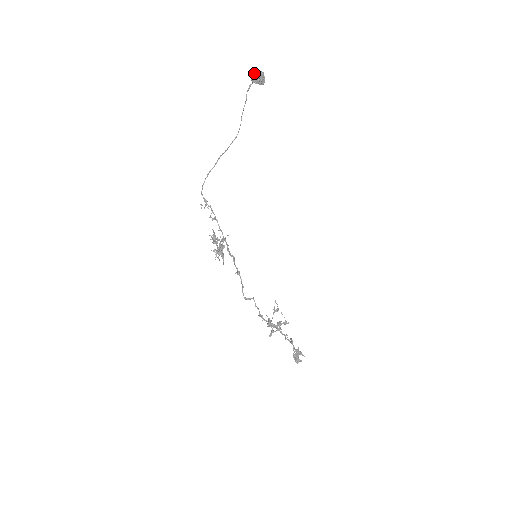
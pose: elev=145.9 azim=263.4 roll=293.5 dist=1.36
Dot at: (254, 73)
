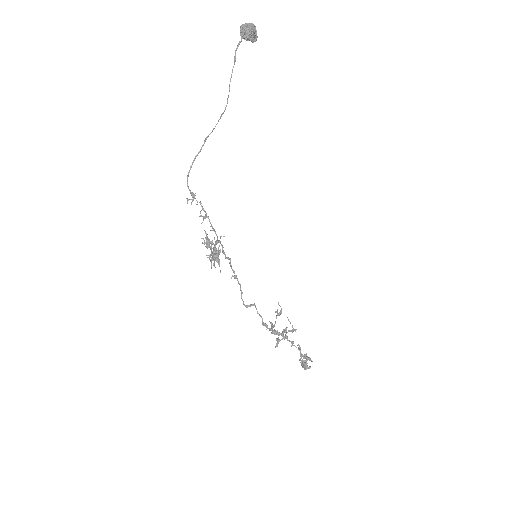
Dot at: (244, 26)
